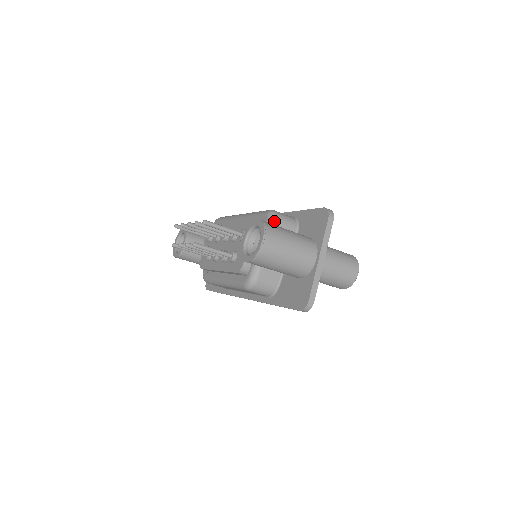
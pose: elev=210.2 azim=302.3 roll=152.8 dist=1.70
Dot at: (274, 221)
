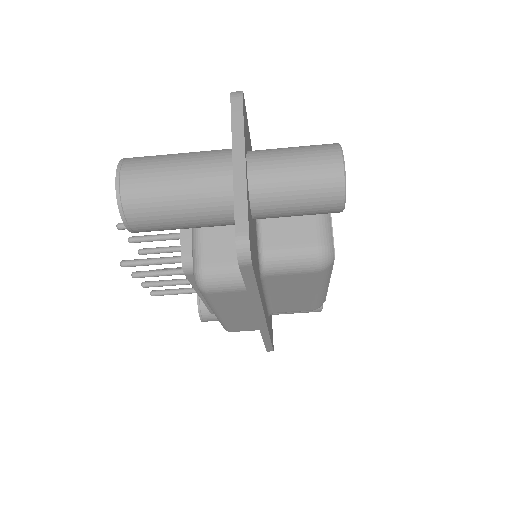
Dot at: occluded
